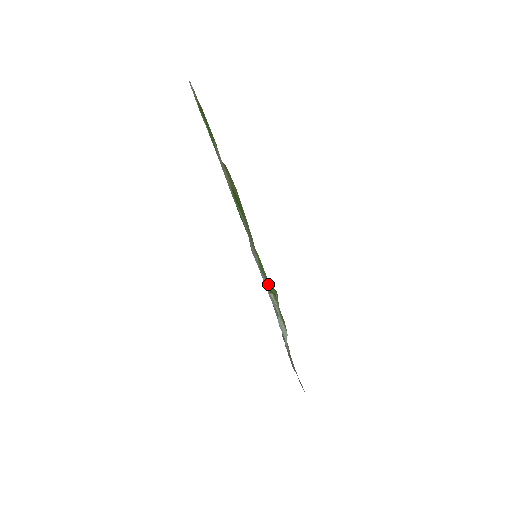
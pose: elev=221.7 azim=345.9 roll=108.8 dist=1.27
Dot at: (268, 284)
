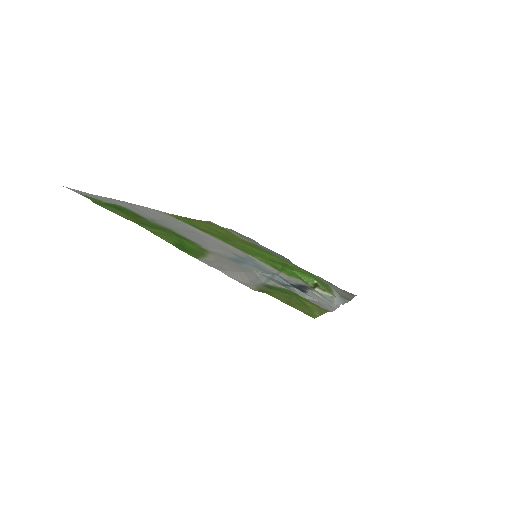
Dot at: (302, 280)
